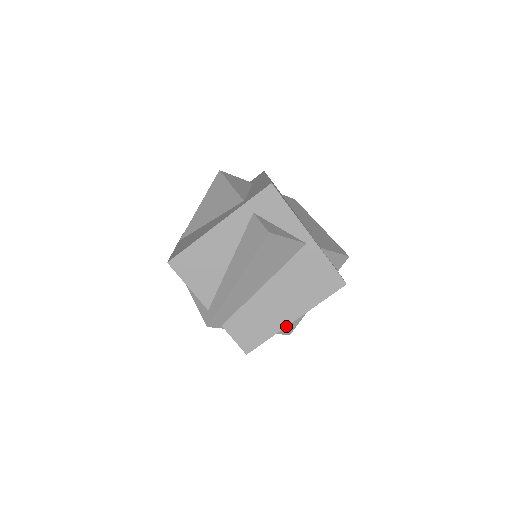
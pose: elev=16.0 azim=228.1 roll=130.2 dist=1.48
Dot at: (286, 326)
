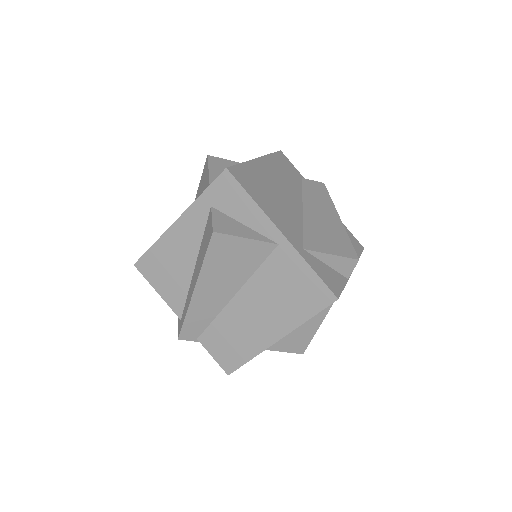
Dot at: (268, 347)
